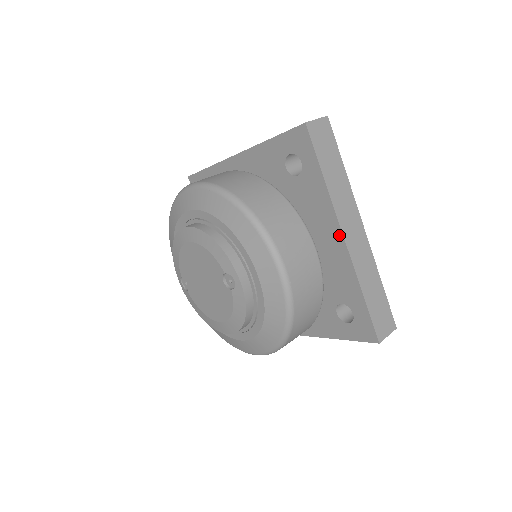
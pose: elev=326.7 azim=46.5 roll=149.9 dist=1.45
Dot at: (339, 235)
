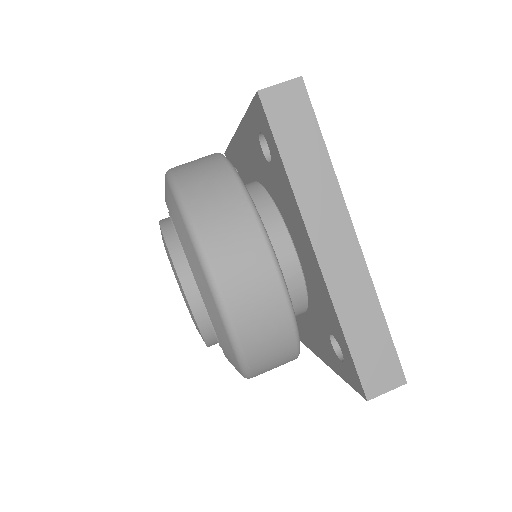
Dot at: (318, 354)
